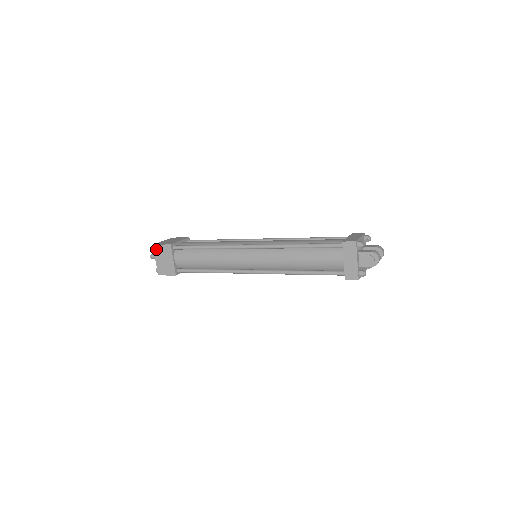
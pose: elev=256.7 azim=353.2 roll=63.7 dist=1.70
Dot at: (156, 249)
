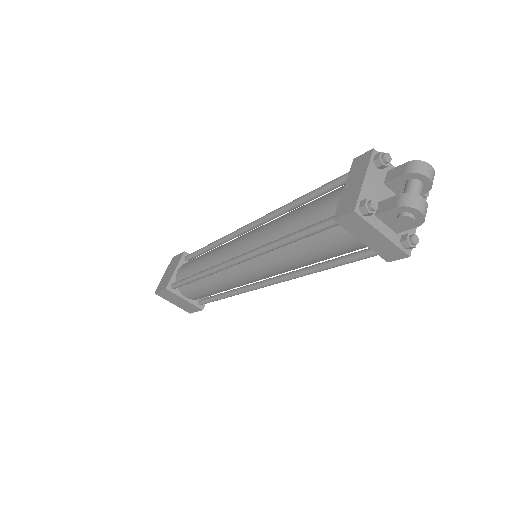
Dot at: (161, 296)
